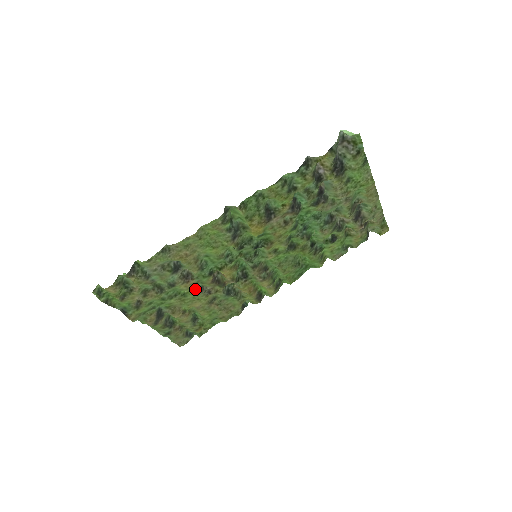
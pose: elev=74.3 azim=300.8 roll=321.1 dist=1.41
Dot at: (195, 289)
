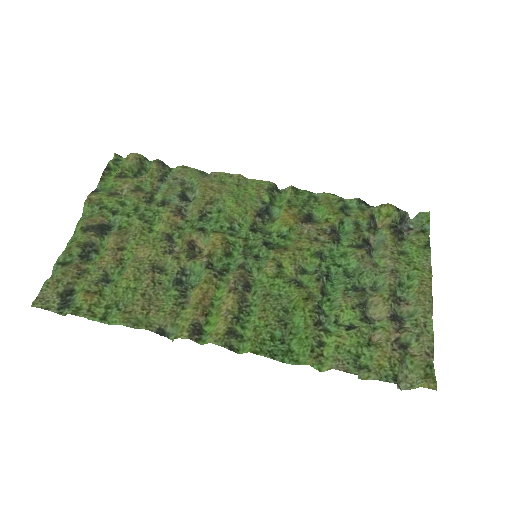
Dot at: (168, 233)
